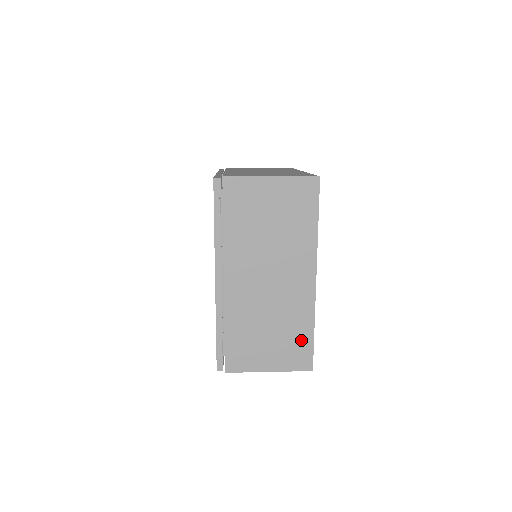
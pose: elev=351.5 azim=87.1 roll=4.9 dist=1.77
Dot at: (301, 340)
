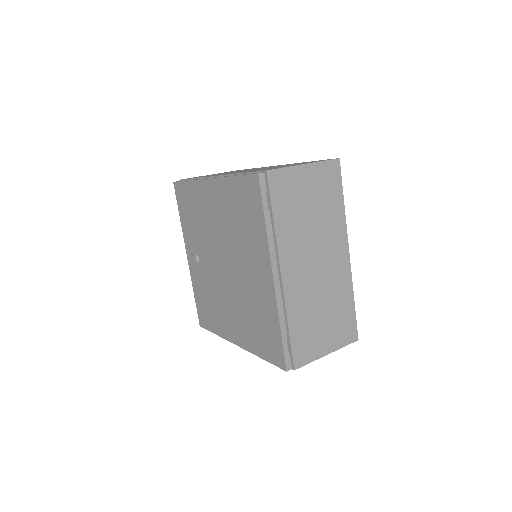
Dot at: (347, 314)
